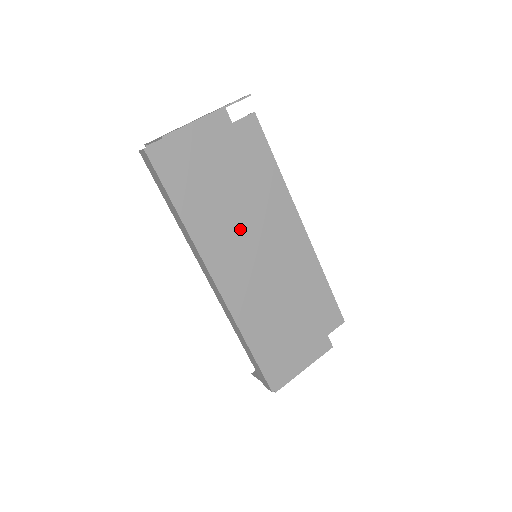
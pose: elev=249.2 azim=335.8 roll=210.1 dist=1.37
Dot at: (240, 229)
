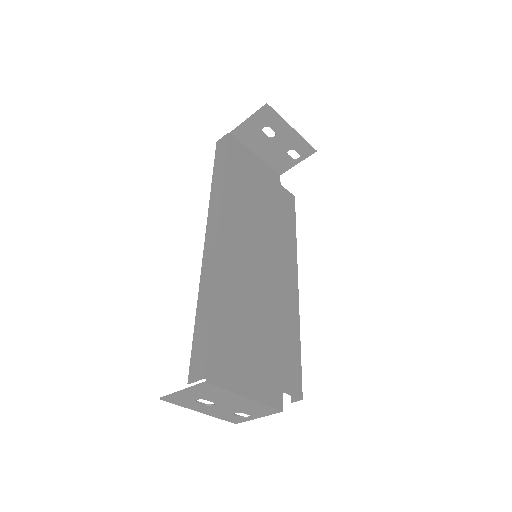
Dot at: (256, 227)
